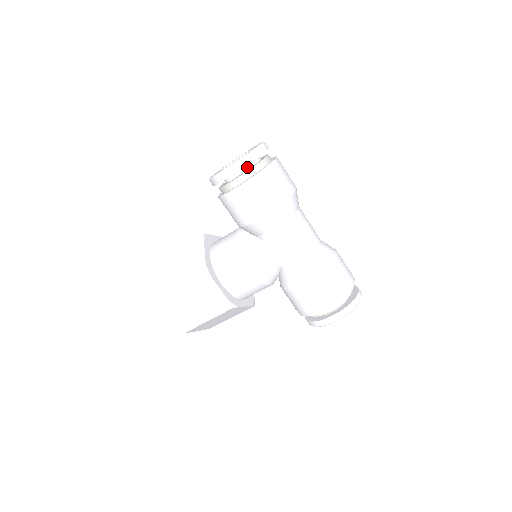
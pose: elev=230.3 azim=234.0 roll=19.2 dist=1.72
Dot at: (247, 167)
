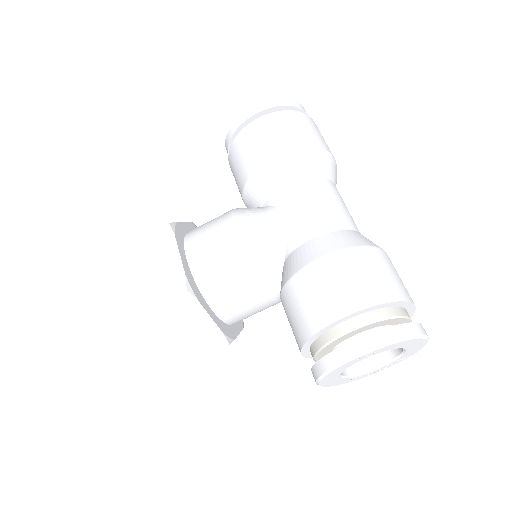
Dot at: occluded
